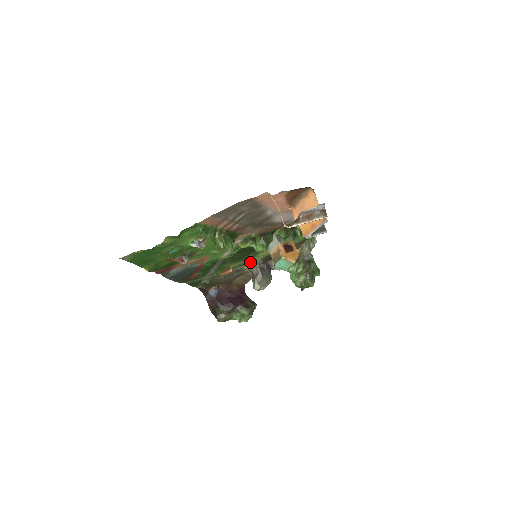
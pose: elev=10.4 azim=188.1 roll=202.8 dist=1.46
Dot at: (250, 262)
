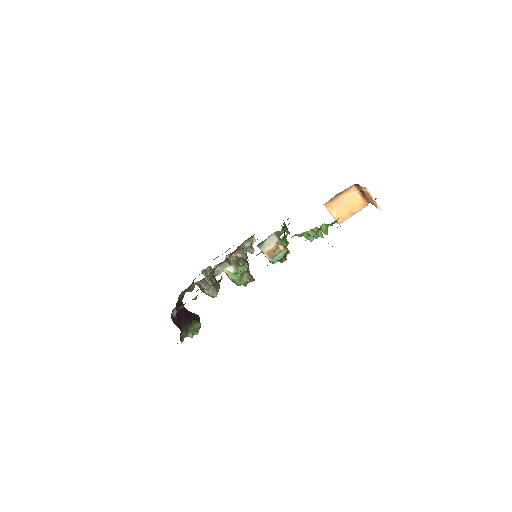
Dot at: occluded
